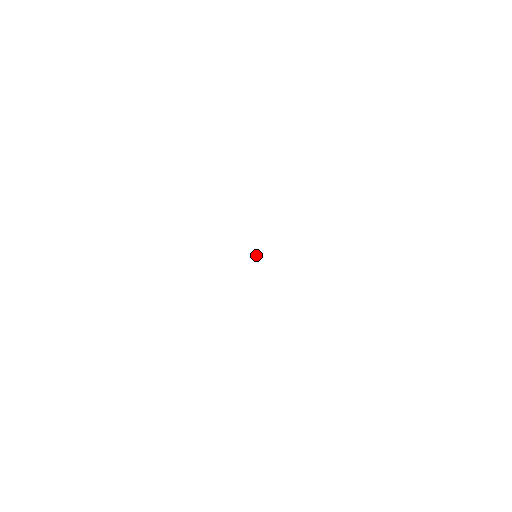
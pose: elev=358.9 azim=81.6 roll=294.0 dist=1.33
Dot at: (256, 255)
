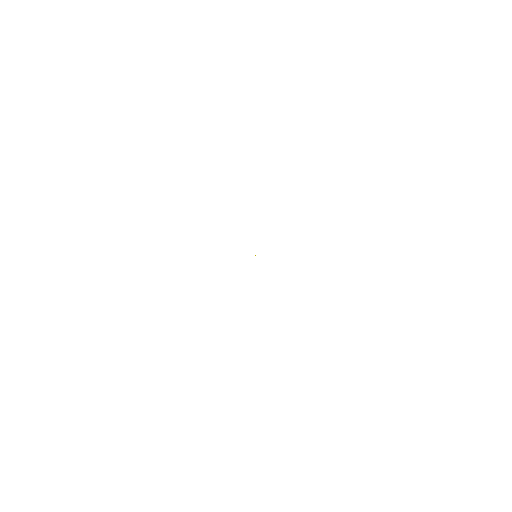
Dot at: occluded
